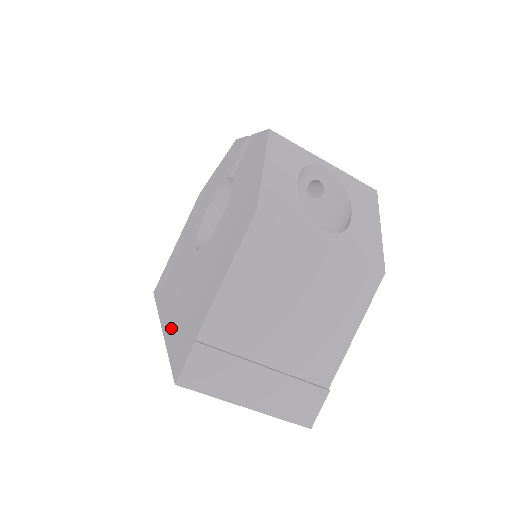
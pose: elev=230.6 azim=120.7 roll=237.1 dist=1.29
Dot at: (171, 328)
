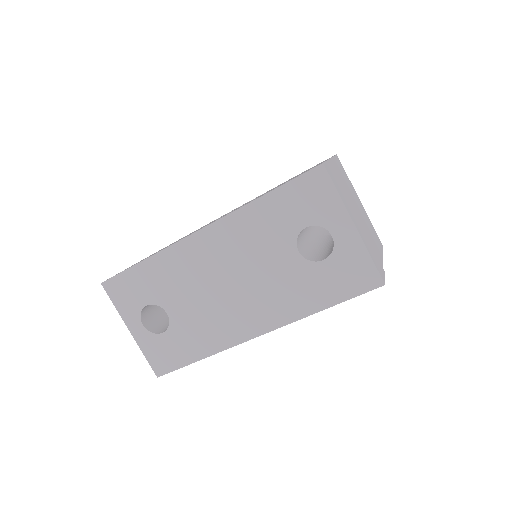
Dot at: occluded
